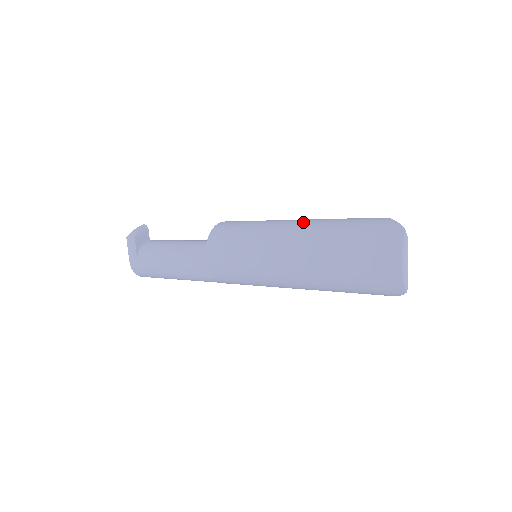
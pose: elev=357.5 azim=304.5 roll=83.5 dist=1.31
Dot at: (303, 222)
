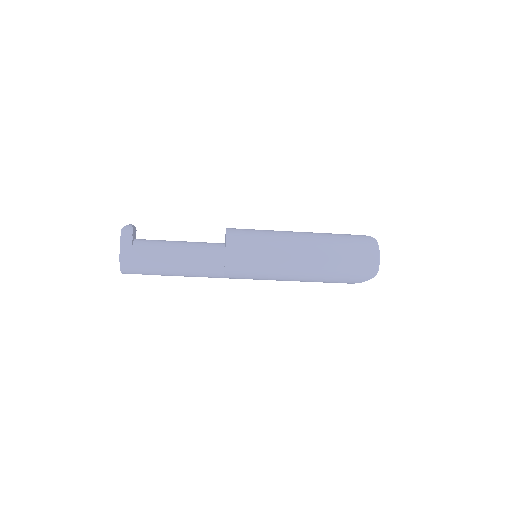
Dot at: (303, 232)
